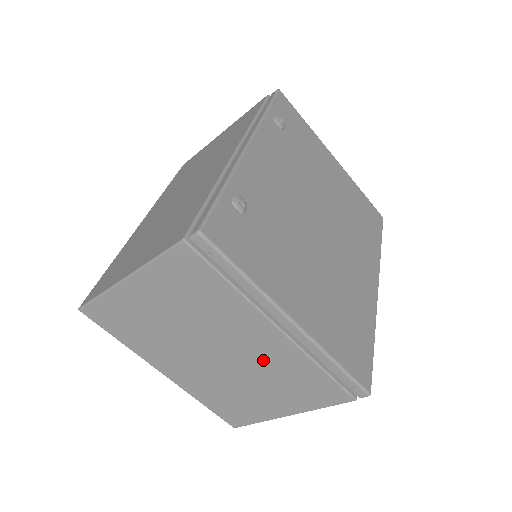
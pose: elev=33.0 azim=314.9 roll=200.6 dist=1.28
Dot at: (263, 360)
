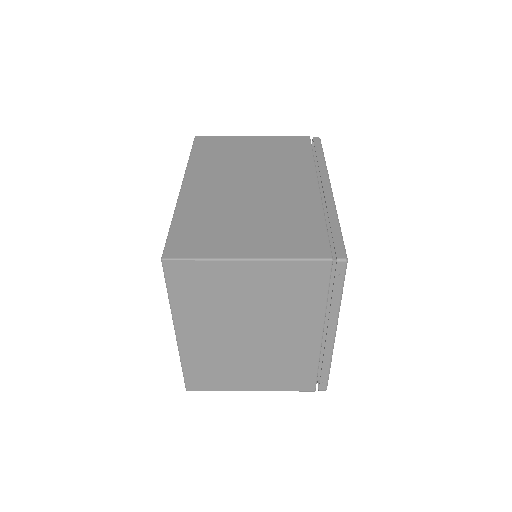
Dot at: (284, 350)
